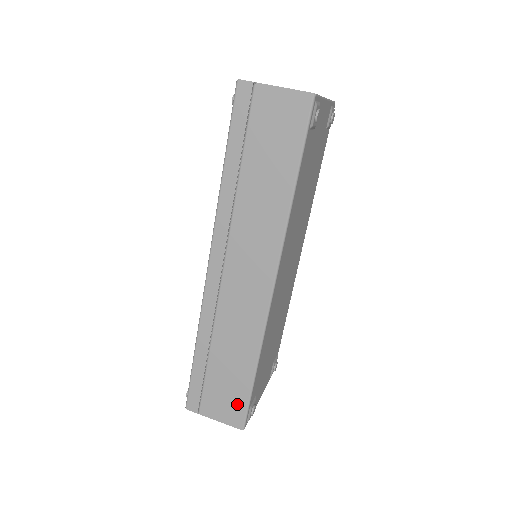
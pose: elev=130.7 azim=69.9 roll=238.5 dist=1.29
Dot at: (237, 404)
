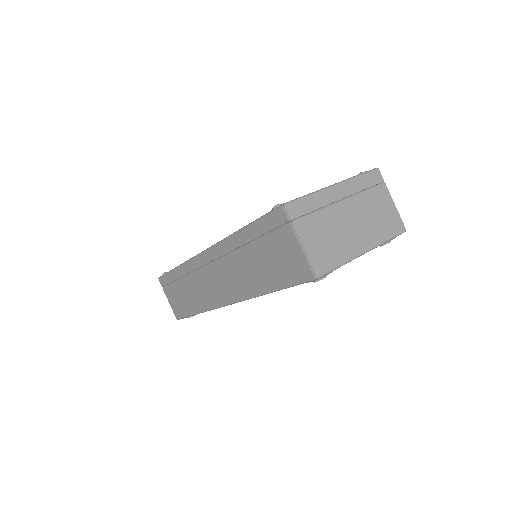
Dot at: (180, 310)
